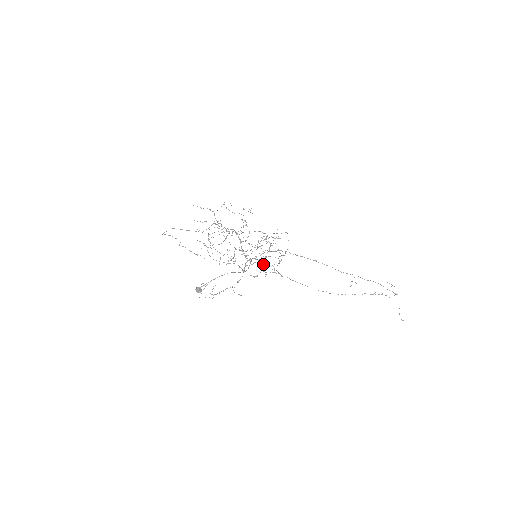
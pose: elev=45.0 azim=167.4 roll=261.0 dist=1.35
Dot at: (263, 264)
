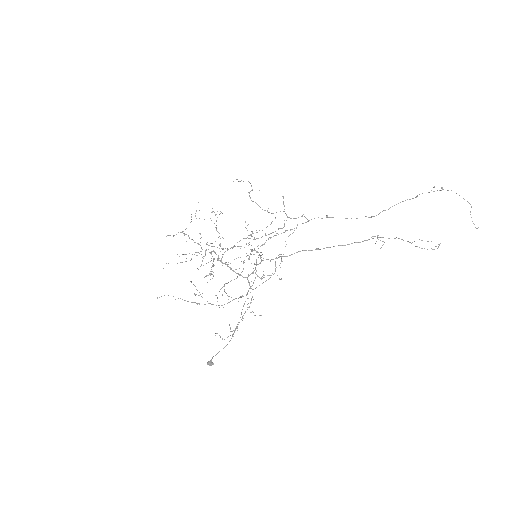
Dot at: occluded
